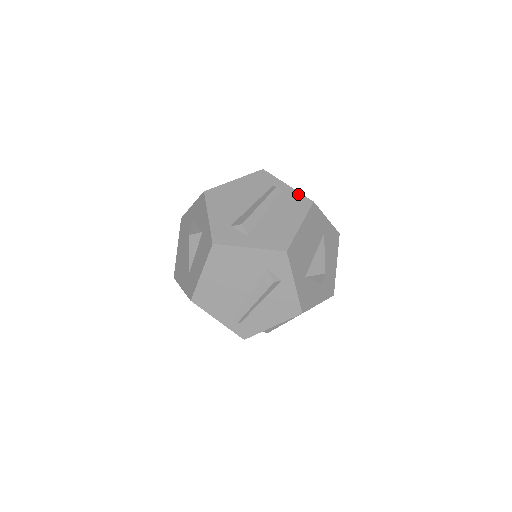
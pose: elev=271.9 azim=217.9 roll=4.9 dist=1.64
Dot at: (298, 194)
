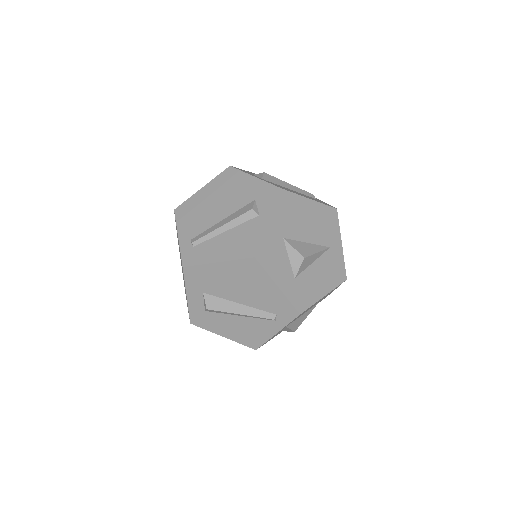
Dot at: (328, 204)
